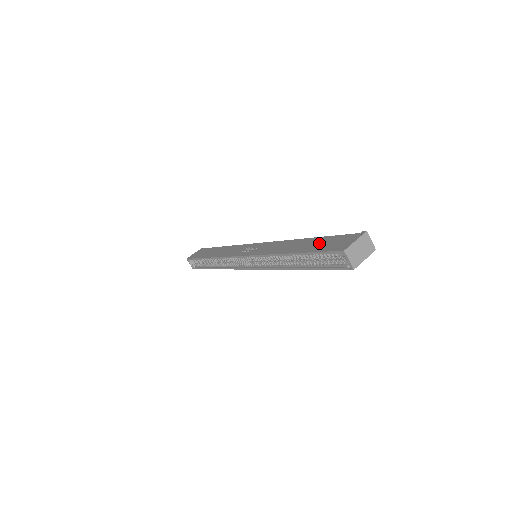
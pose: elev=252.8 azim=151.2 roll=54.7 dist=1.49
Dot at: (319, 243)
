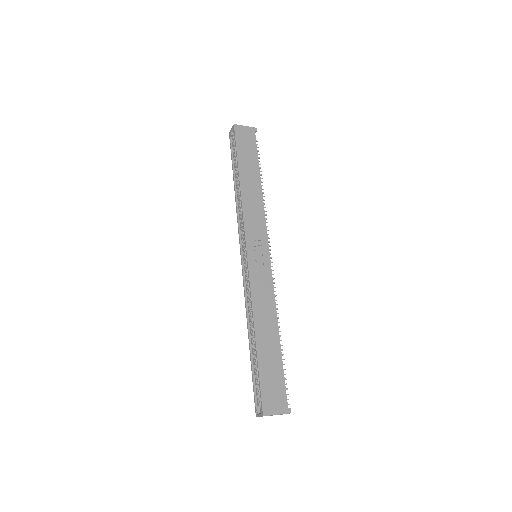
Dot at: (272, 366)
